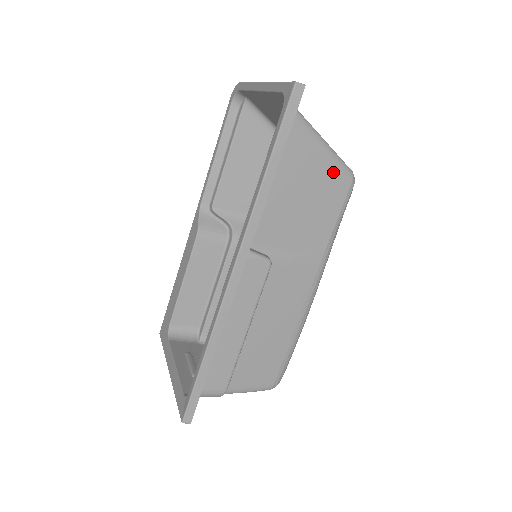
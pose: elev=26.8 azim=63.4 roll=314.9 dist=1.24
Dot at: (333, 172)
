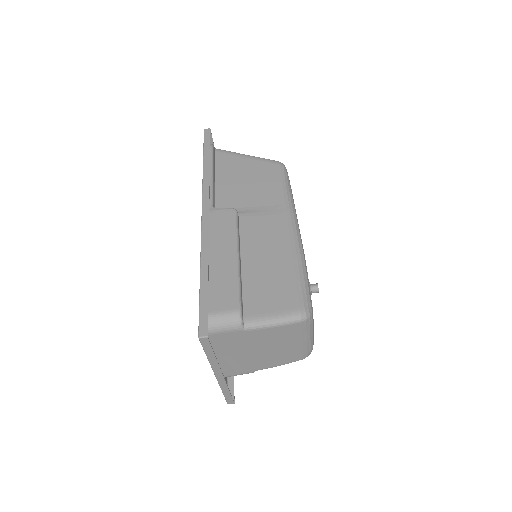
Dot at: (262, 163)
